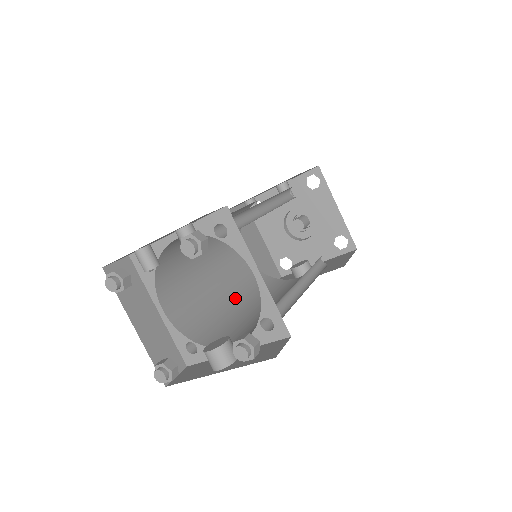
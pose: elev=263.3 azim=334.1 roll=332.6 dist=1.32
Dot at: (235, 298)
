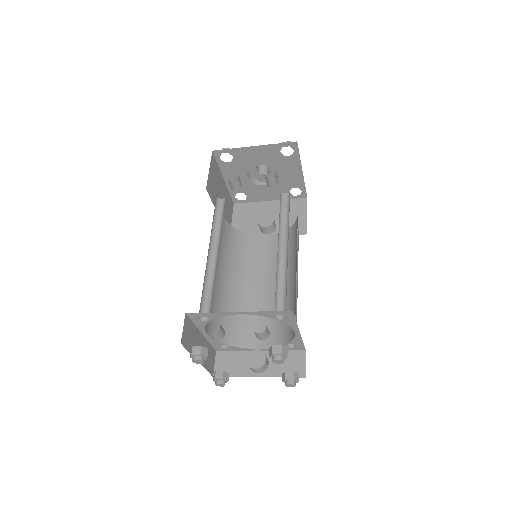
Dot at: (231, 277)
